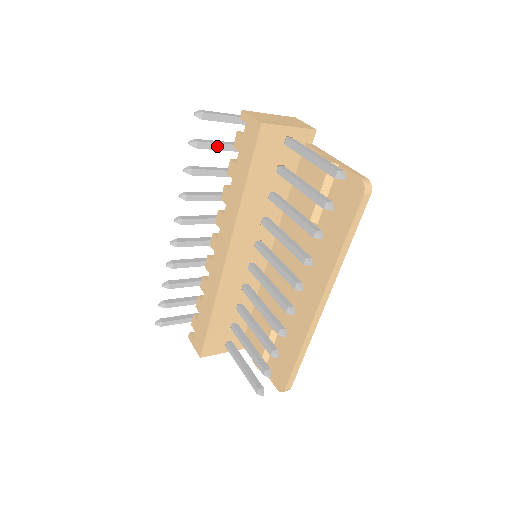
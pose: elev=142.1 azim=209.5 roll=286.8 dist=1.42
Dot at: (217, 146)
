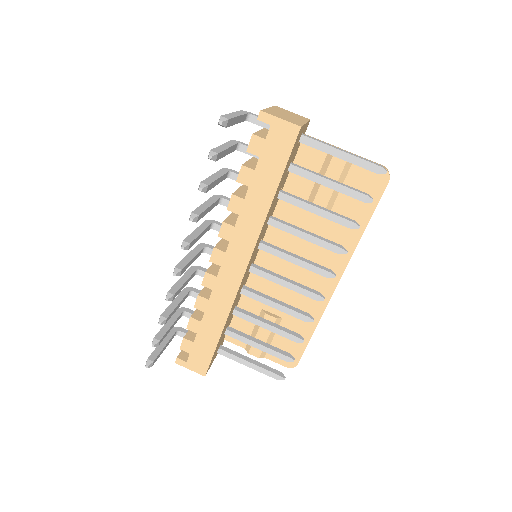
Dot at: (225, 152)
